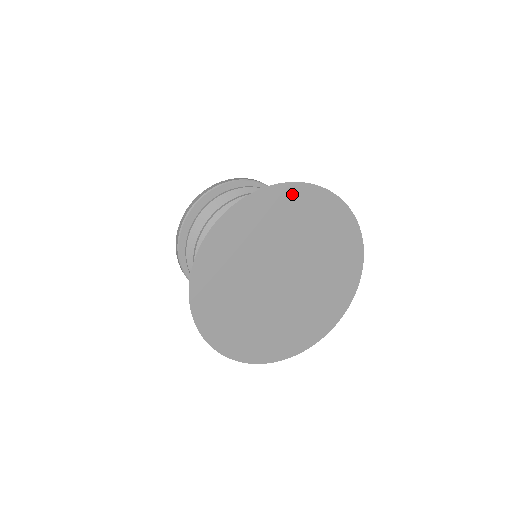
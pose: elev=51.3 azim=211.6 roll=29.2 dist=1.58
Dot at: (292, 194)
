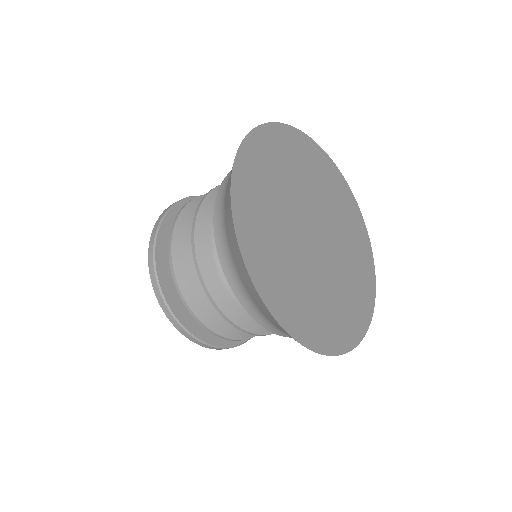
Dot at: (335, 174)
